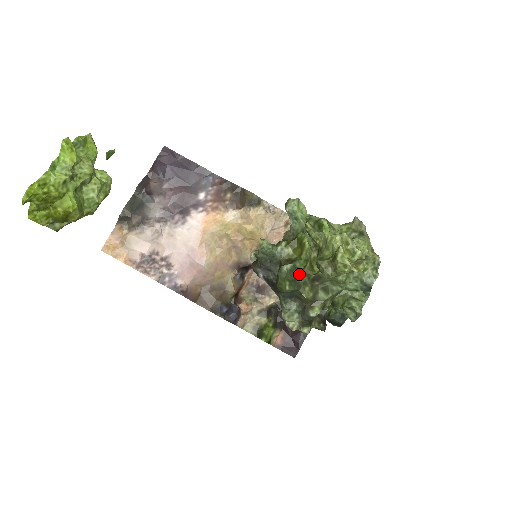
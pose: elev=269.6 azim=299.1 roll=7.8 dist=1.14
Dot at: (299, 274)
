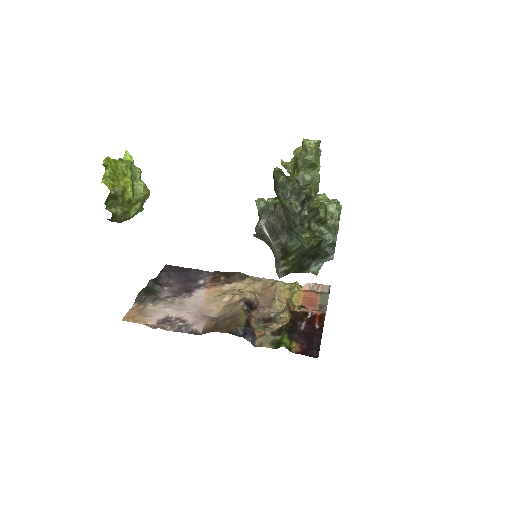
Dot at: (287, 177)
